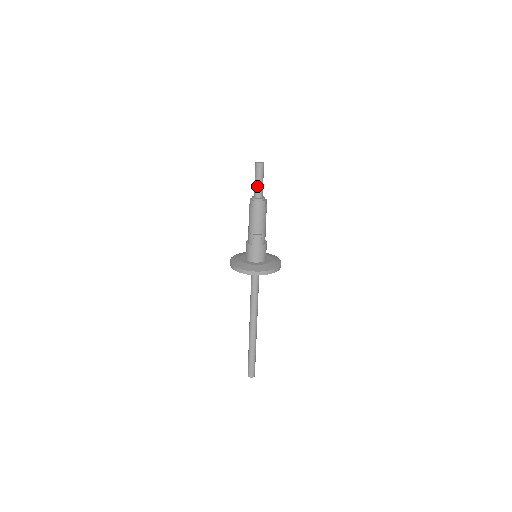
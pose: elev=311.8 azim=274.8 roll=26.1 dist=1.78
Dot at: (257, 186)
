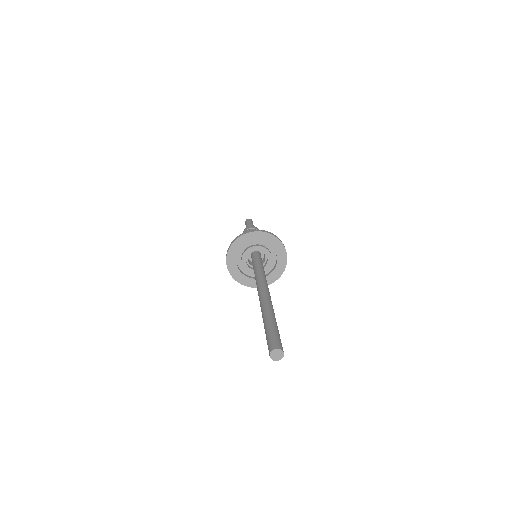
Dot at: (249, 225)
